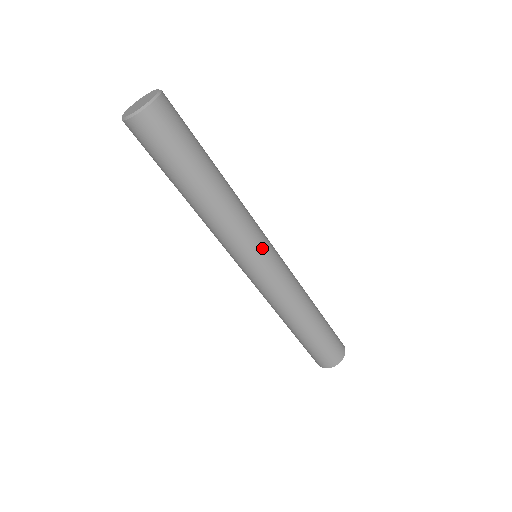
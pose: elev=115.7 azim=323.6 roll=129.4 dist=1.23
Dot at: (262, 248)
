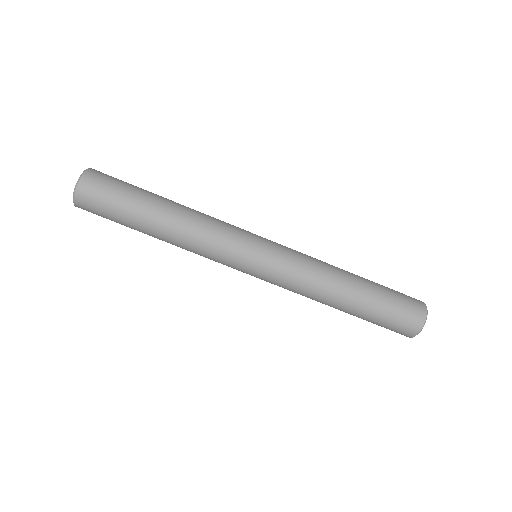
Dot at: (246, 247)
